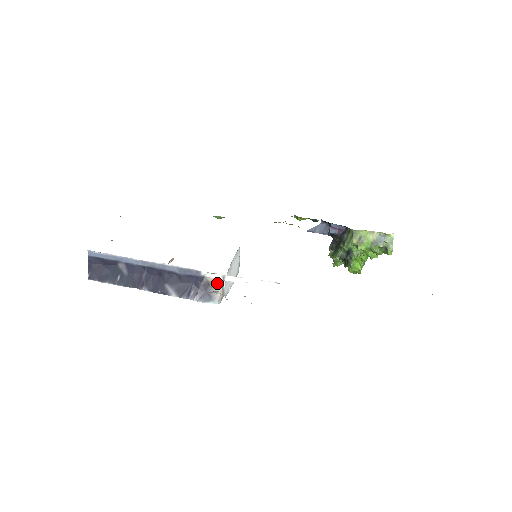
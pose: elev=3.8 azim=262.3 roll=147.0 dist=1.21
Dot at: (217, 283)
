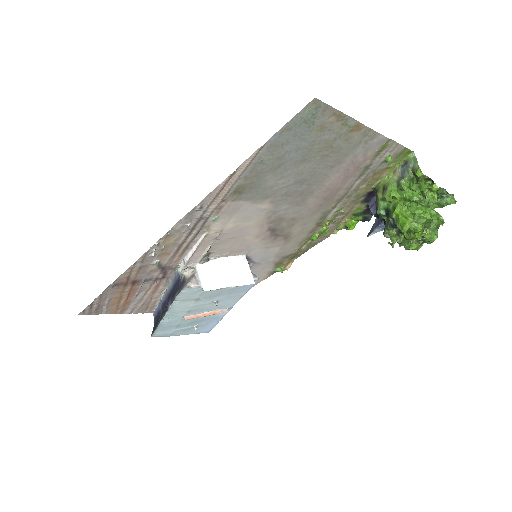
Dot at: (192, 277)
